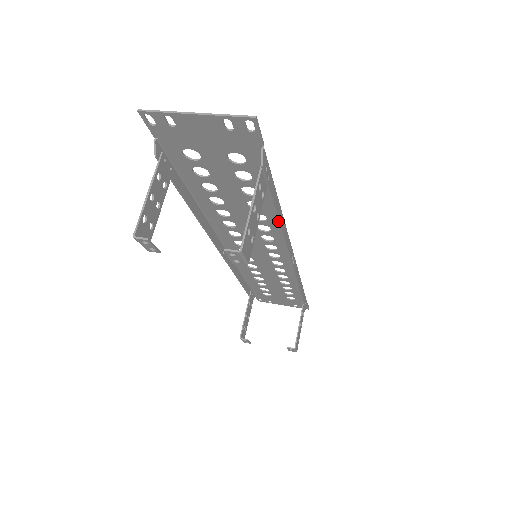
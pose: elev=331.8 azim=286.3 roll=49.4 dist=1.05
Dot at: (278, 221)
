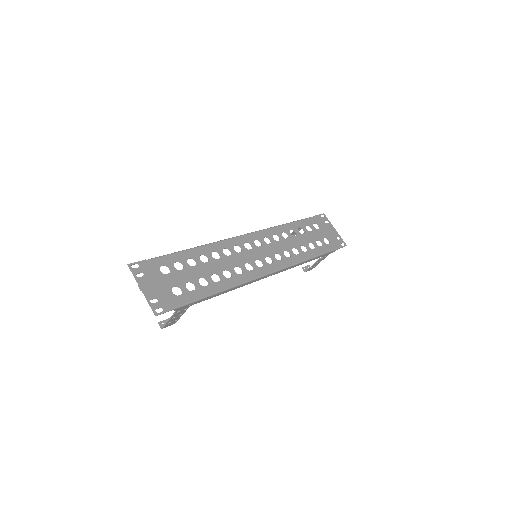
Dot at: (222, 293)
